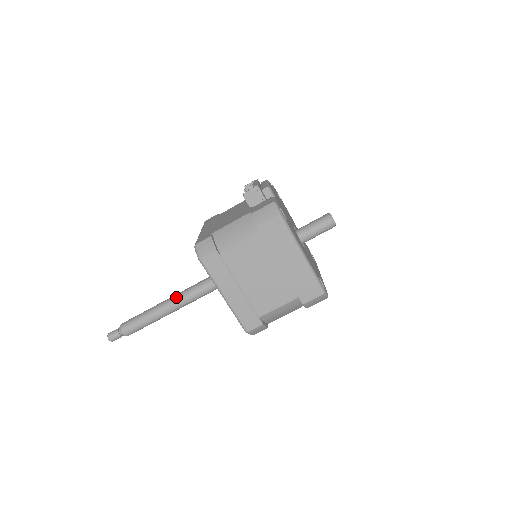
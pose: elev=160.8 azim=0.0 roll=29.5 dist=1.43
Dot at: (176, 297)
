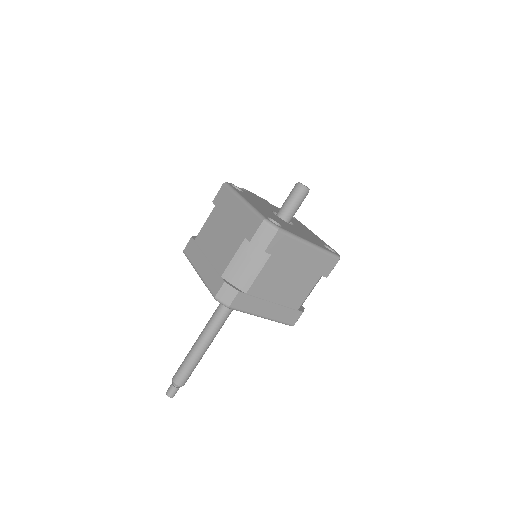
Dot at: (205, 326)
